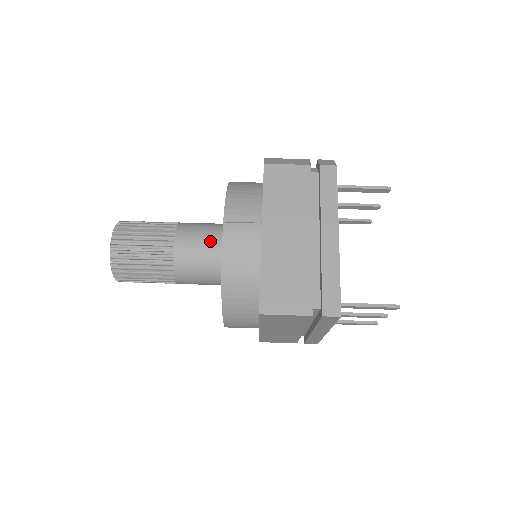
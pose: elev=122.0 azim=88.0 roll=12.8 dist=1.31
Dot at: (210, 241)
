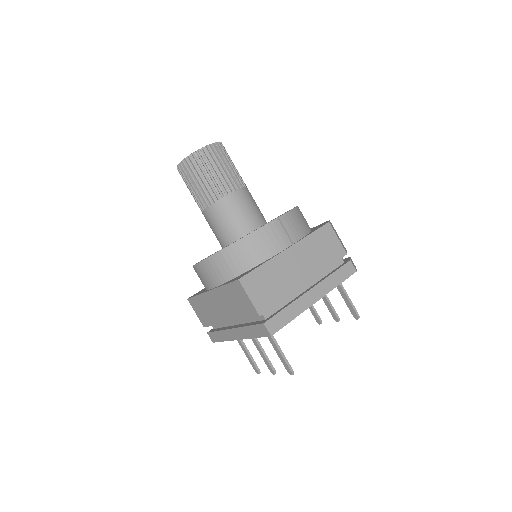
Dot at: (252, 216)
